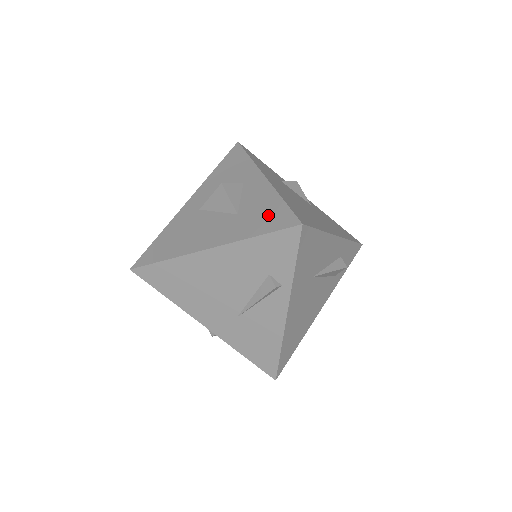
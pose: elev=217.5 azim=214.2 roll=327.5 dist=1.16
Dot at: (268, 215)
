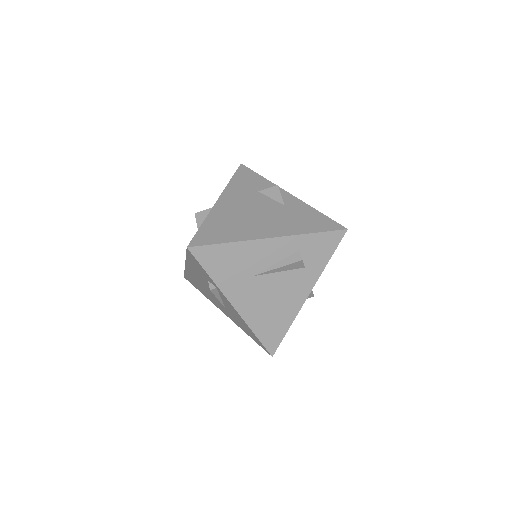
Dot at: occluded
